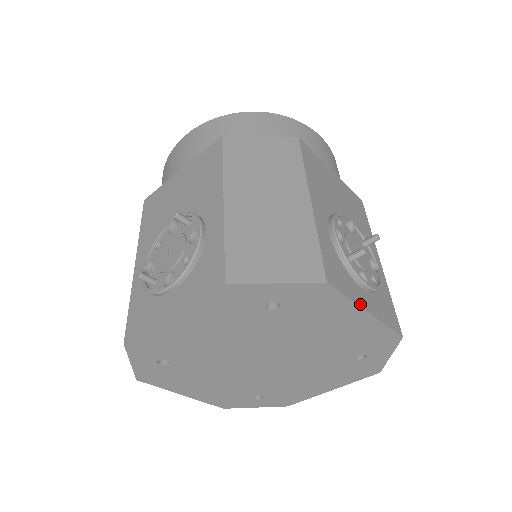
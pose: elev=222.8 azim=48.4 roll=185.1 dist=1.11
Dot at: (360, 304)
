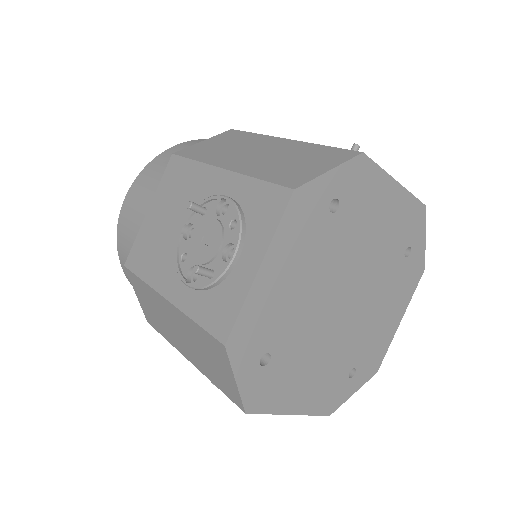
Dot at: (388, 176)
